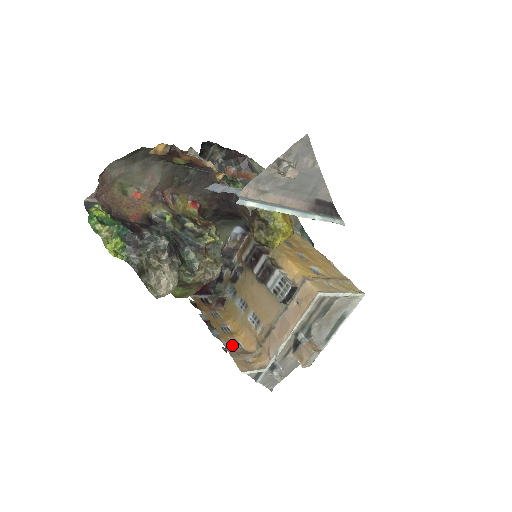
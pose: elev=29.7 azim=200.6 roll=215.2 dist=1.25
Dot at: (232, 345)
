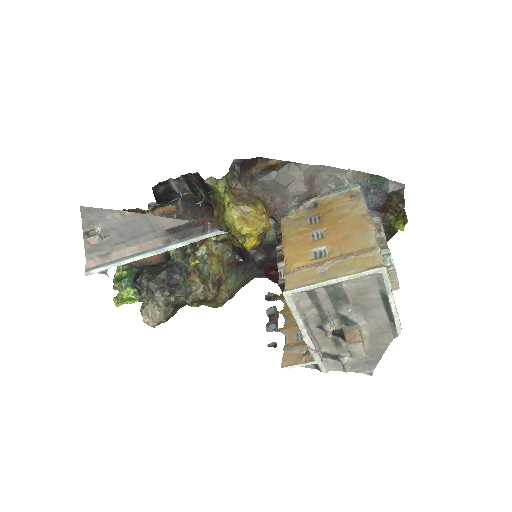
Dot at: (295, 336)
